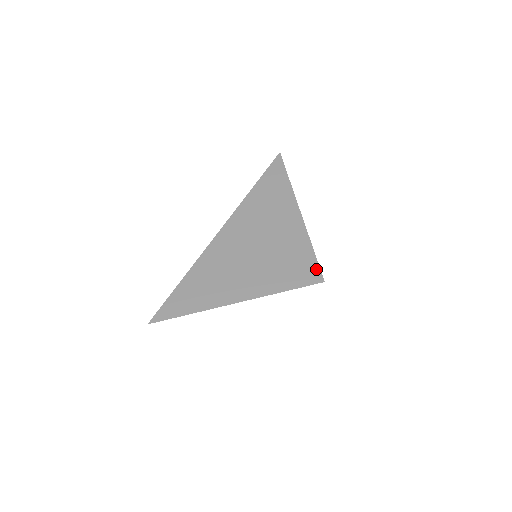
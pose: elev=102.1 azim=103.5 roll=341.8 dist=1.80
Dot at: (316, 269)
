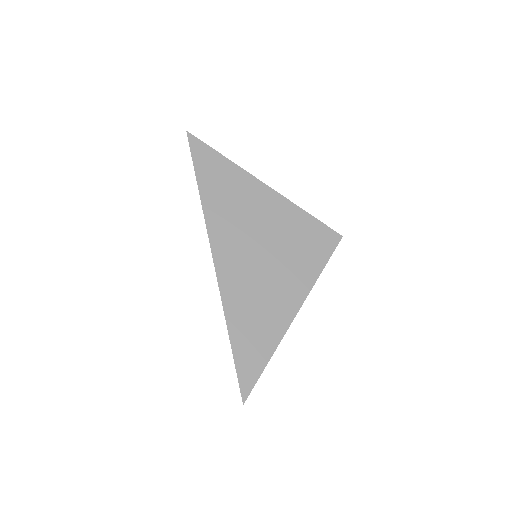
Dot at: (327, 230)
